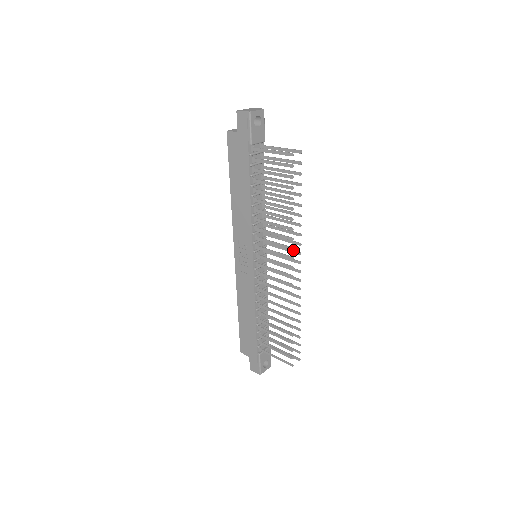
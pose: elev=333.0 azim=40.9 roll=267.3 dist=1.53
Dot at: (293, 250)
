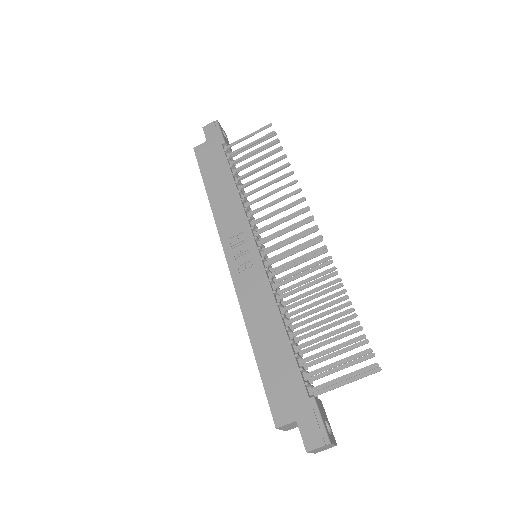
Dot at: occluded
